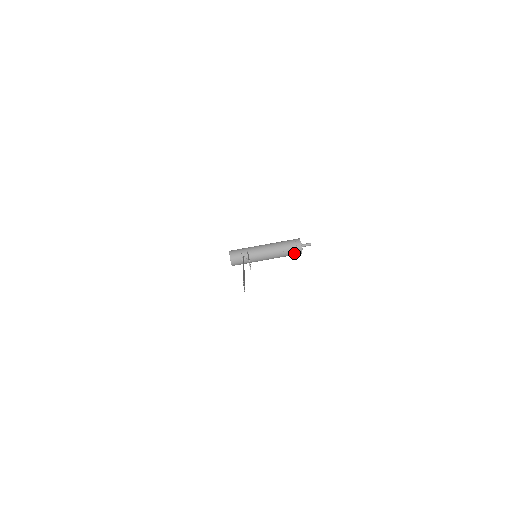
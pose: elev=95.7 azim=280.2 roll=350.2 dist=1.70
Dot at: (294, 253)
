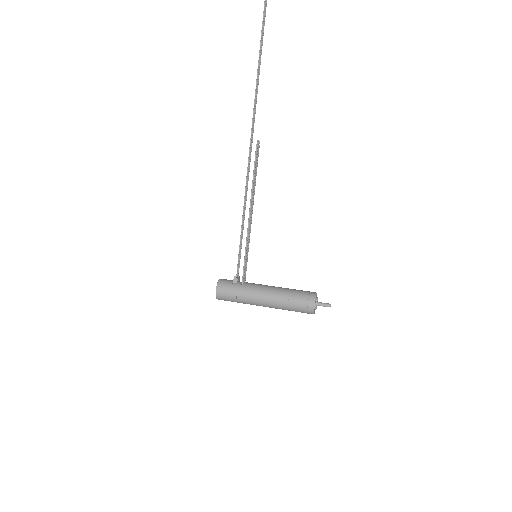
Dot at: (304, 296)
